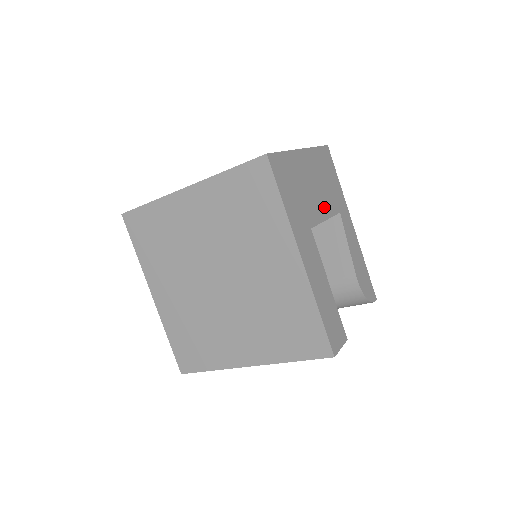
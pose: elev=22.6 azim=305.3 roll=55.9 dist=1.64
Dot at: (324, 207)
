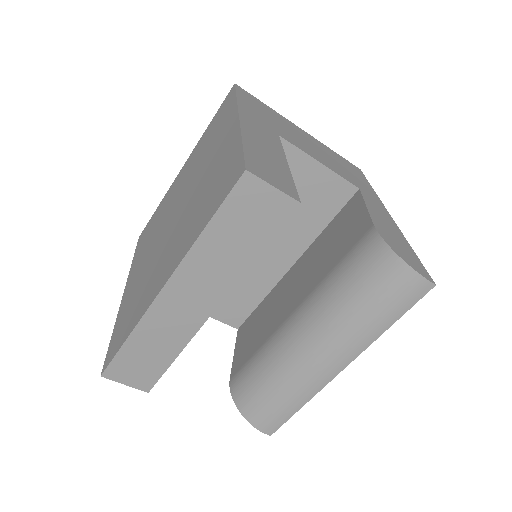
Dot at: (322, 160)
